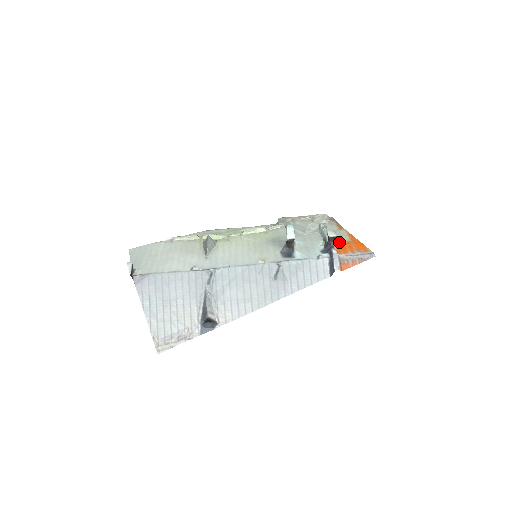
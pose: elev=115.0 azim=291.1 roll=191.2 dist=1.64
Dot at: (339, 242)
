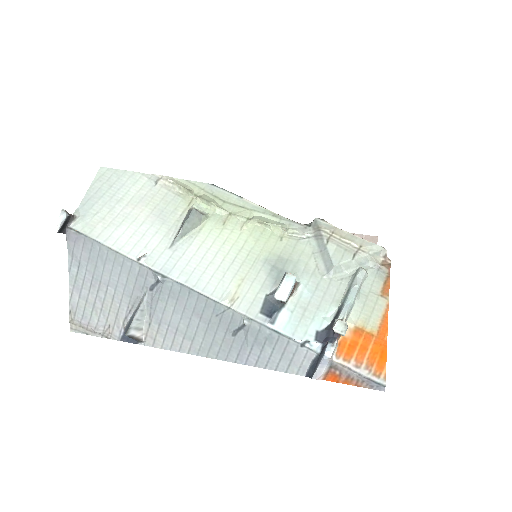
Dot at: (358, 325)
